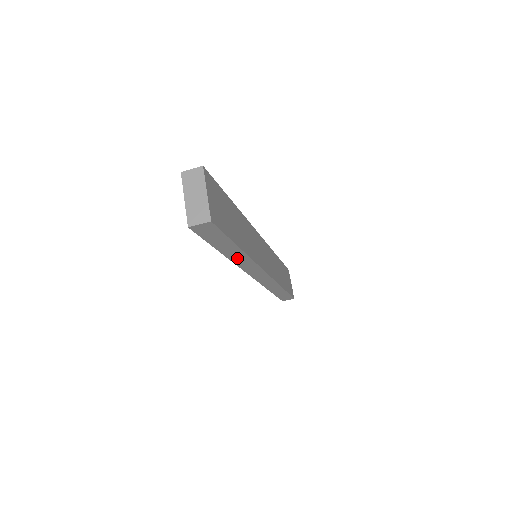
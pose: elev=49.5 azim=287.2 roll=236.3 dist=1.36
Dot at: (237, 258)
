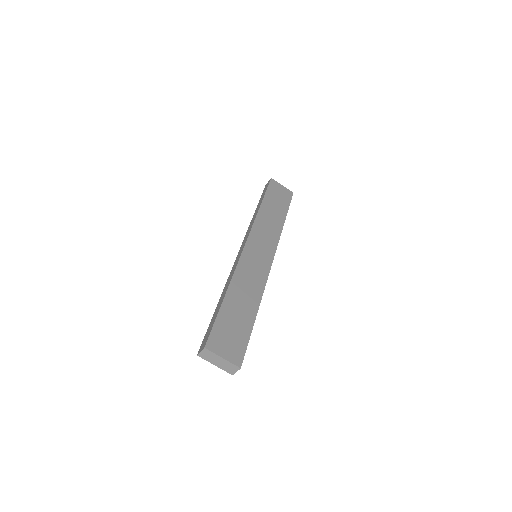
Dot at: occluded
